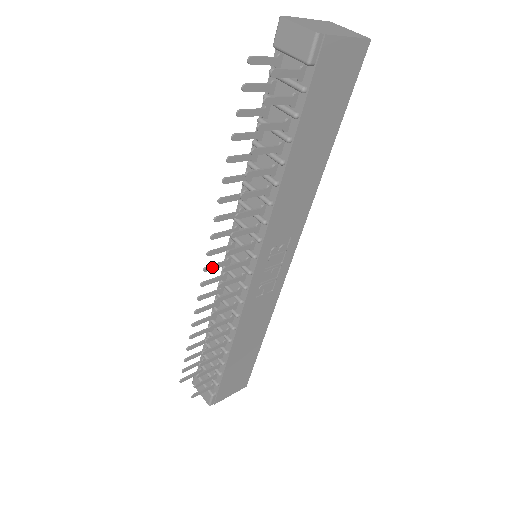
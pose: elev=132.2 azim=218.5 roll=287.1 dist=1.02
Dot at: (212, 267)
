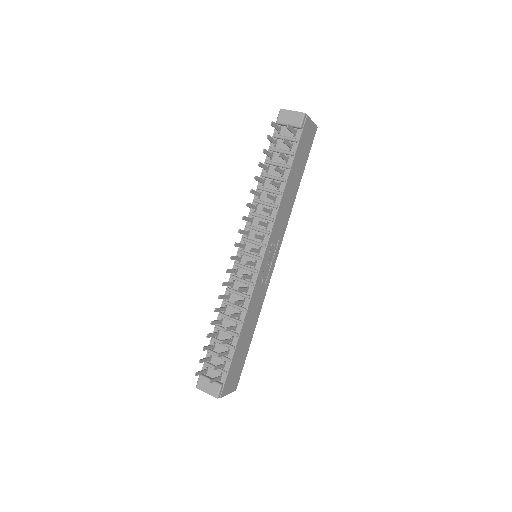
Dot at: (234, 258)
